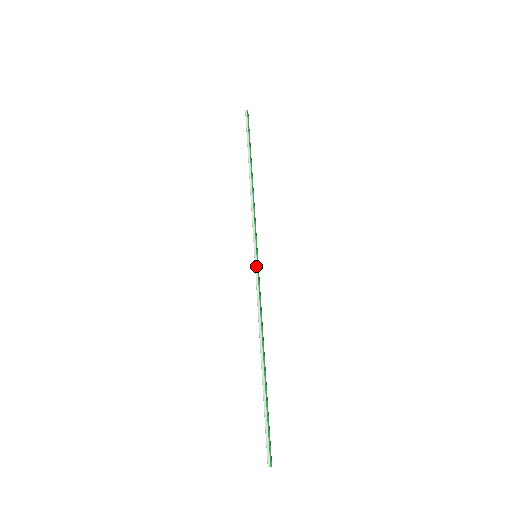
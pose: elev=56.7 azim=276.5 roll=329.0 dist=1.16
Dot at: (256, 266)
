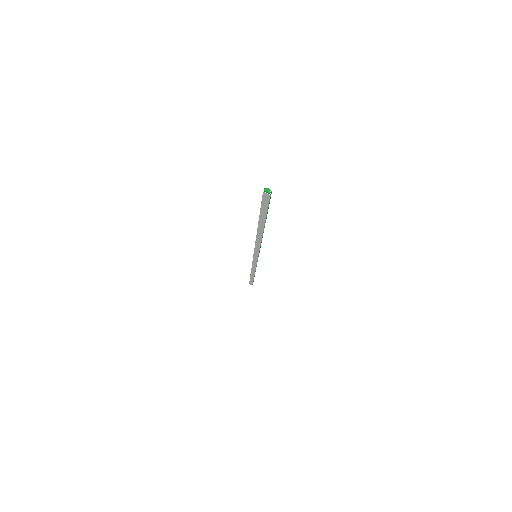
Dot at: (254, 252)
